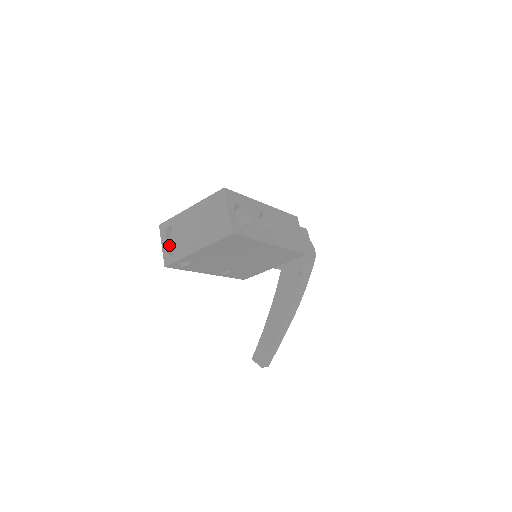
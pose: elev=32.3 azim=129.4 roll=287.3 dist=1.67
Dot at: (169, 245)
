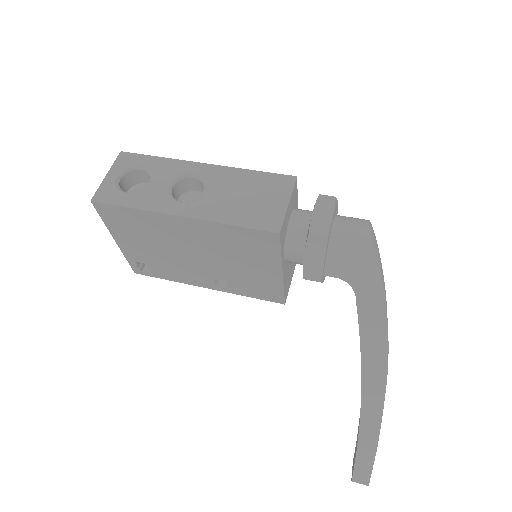
Dot at: occluded
